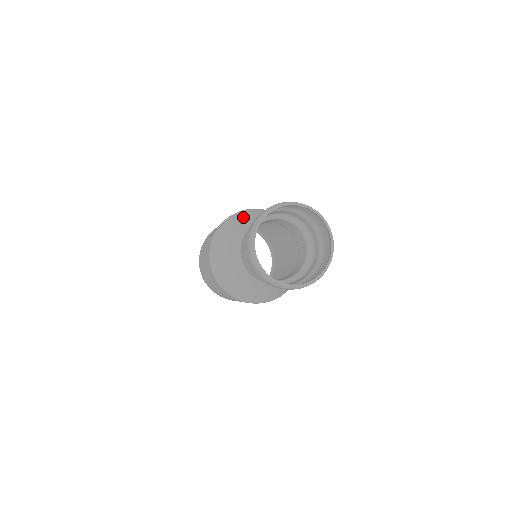
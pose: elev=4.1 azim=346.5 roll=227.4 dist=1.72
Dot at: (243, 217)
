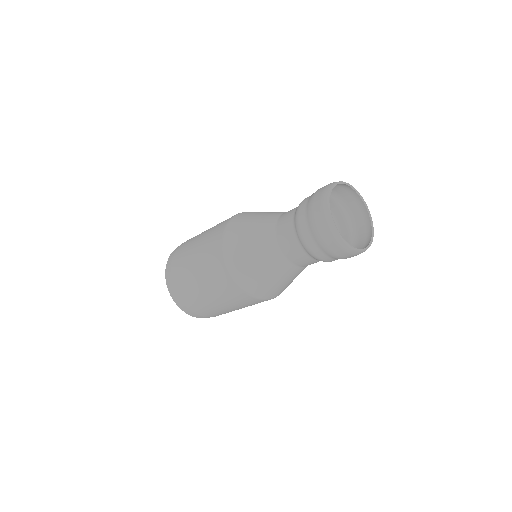
Dot at: occluded
